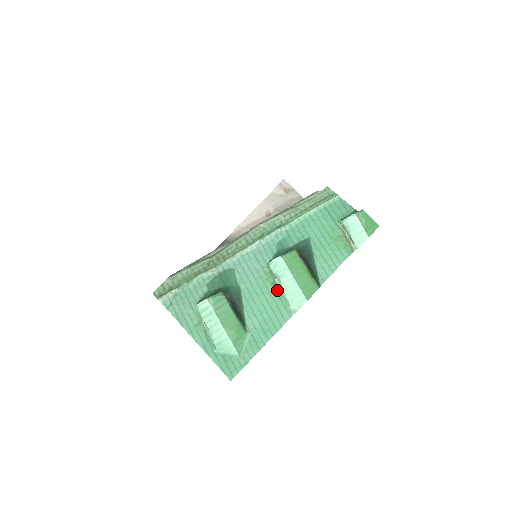
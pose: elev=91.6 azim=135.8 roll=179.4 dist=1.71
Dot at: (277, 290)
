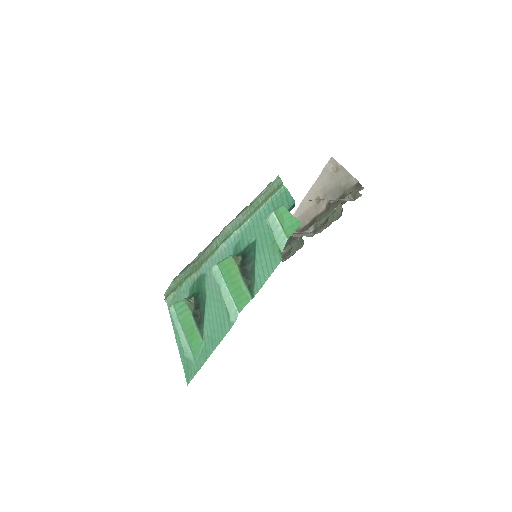
Dot at: occluded
